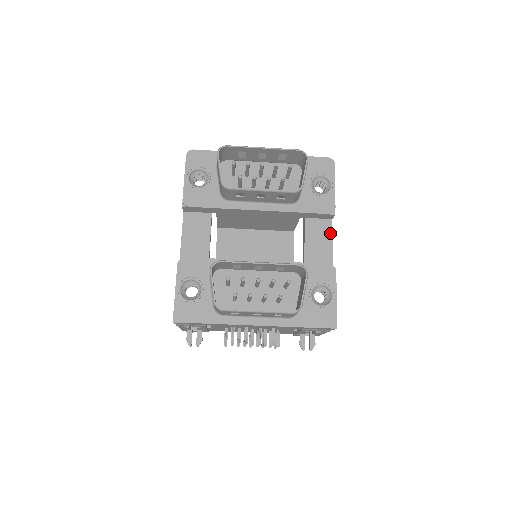
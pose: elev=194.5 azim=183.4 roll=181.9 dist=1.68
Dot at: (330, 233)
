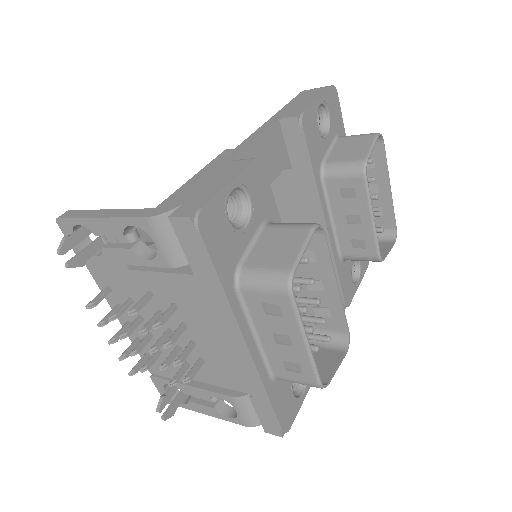
Dot at: occluded
